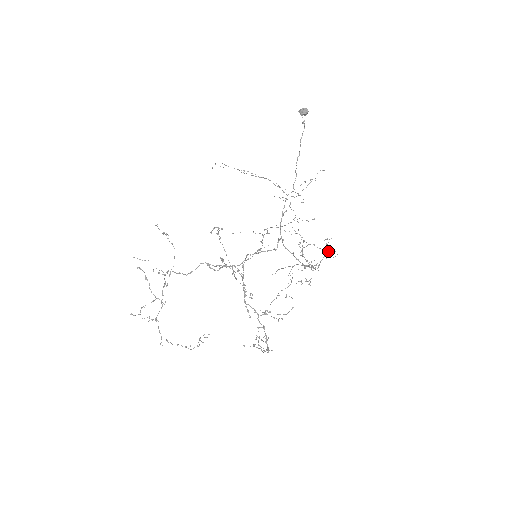
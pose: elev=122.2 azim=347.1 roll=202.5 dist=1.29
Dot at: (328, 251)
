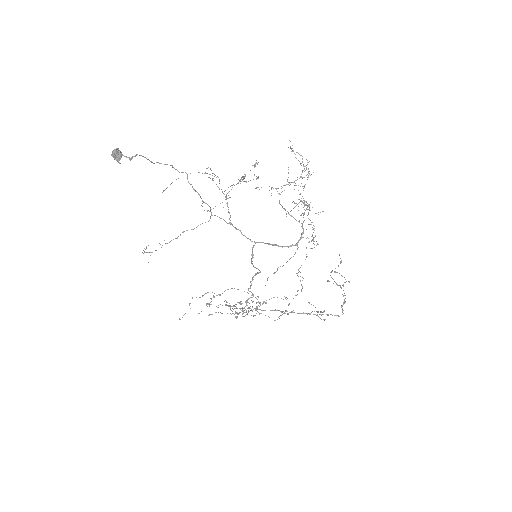
Dot at: (300, 186)
